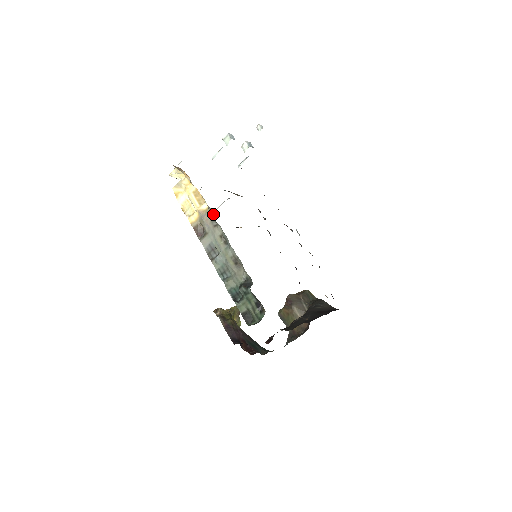
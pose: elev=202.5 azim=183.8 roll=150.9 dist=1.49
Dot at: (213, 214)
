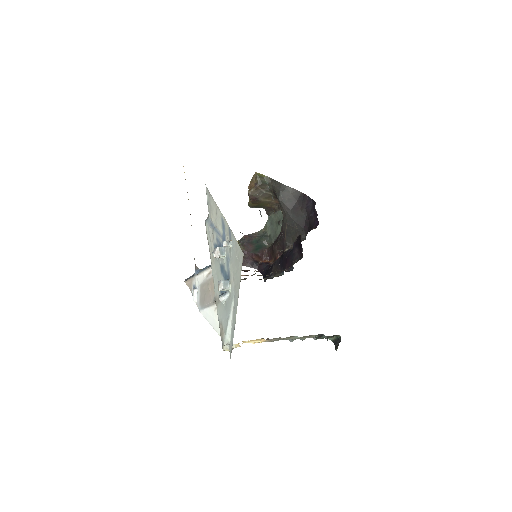
Dot at: occluded
